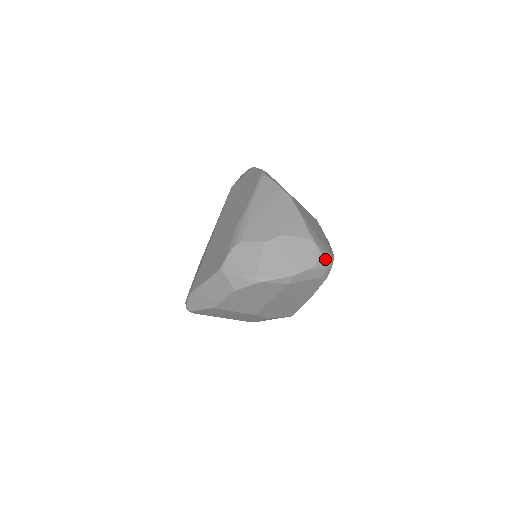
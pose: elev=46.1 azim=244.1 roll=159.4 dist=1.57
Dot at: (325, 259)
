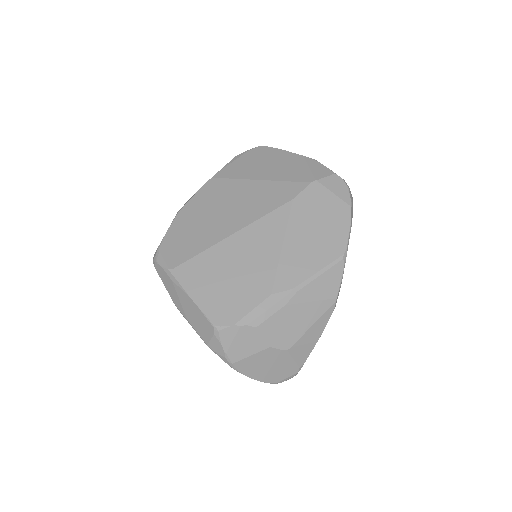
Dot at: occluded
